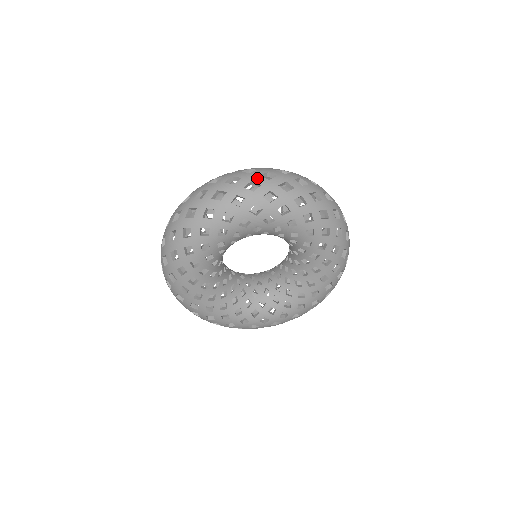
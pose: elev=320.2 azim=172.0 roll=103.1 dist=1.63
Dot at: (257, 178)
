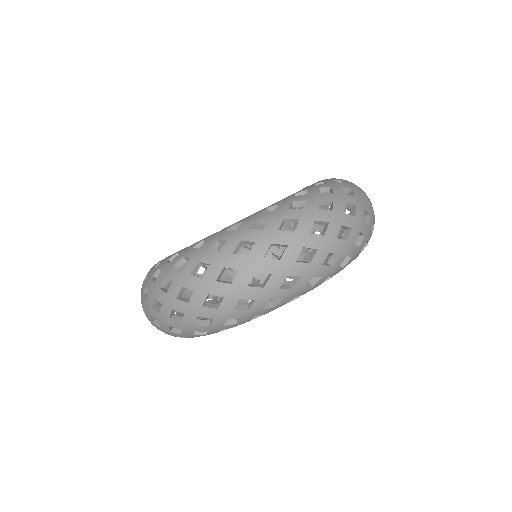
Dot at: (335, 244)
